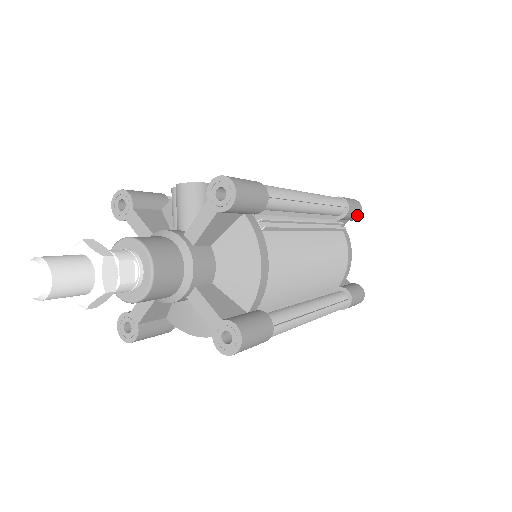
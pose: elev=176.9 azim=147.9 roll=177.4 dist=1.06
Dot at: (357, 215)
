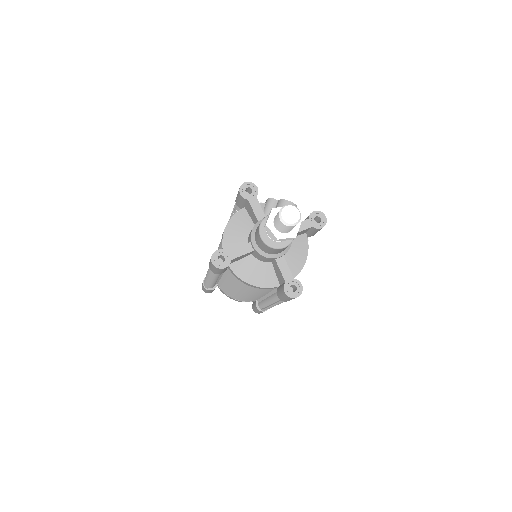
Dot at: occluded
